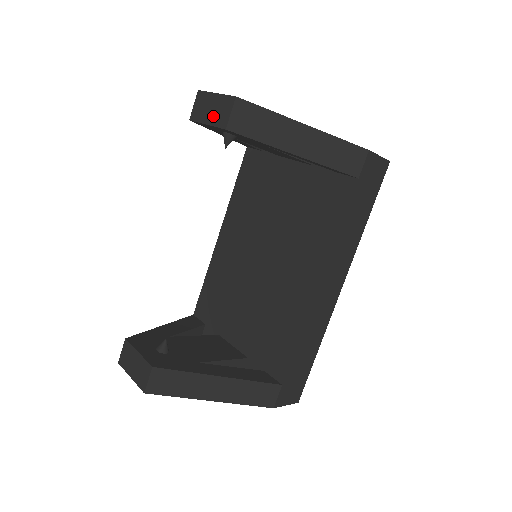
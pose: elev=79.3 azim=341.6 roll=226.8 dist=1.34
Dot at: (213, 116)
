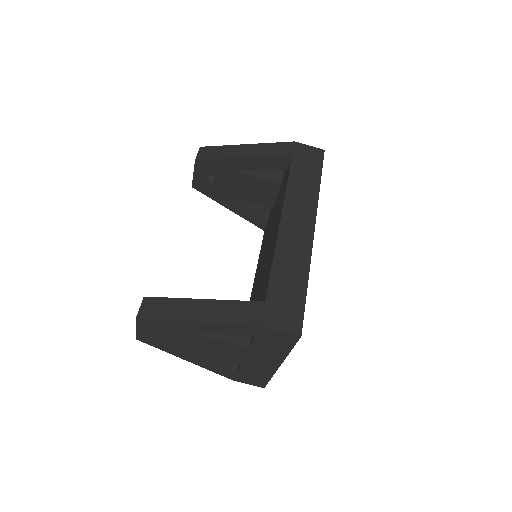
Dot at: occluded
